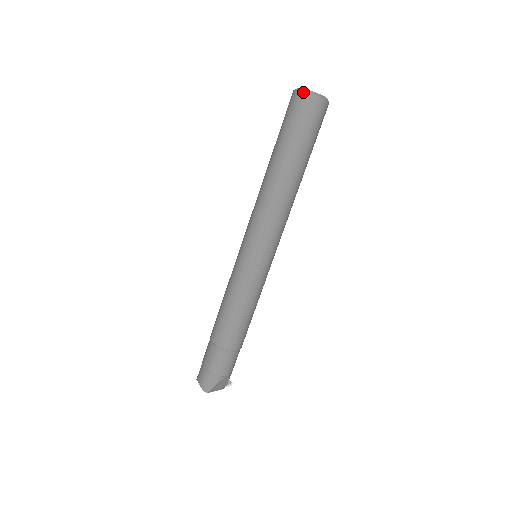
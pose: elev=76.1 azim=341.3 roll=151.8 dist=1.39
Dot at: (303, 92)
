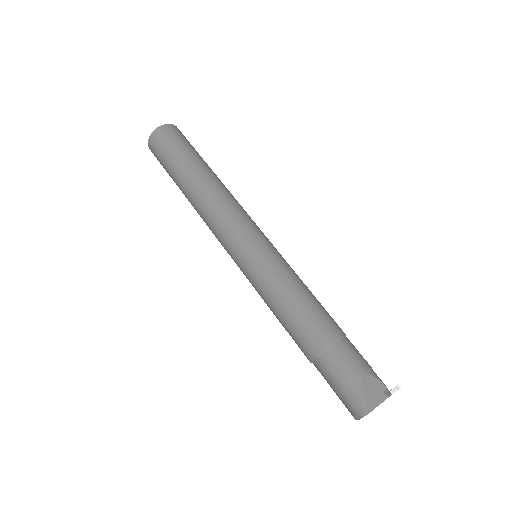
Dot at: (149, 139)
